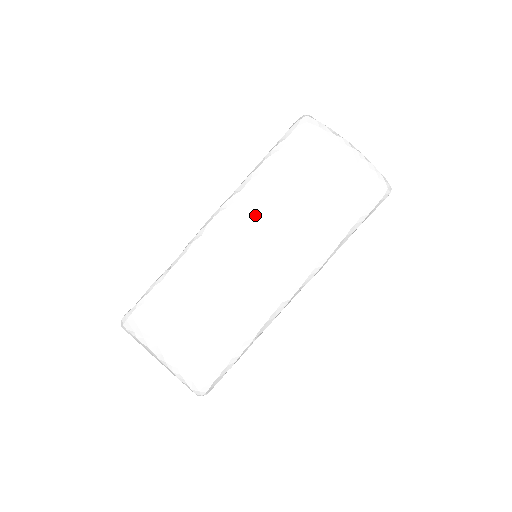
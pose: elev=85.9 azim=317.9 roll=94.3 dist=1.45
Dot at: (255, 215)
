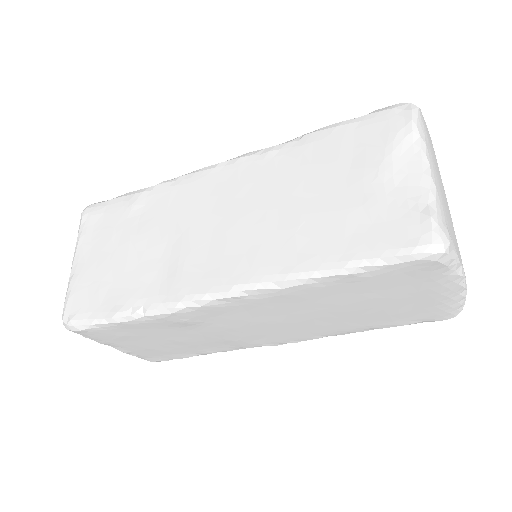
Dot at: (284, 306)
